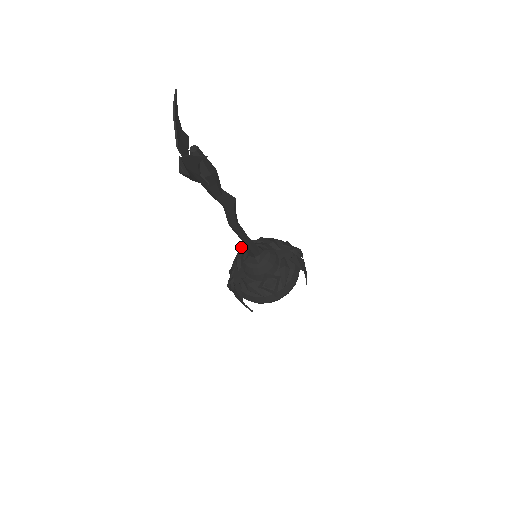
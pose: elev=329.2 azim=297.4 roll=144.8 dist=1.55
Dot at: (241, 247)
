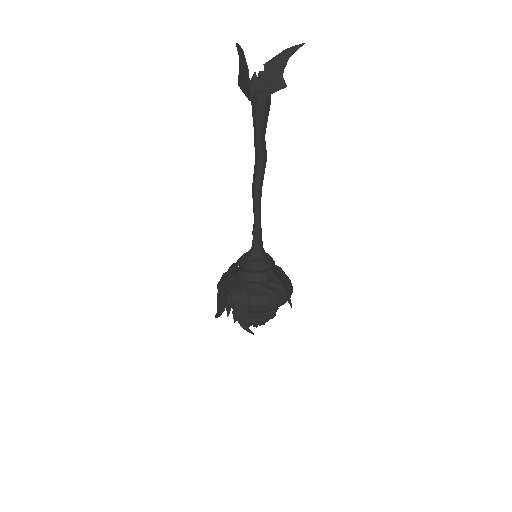
Dot at: occluded
